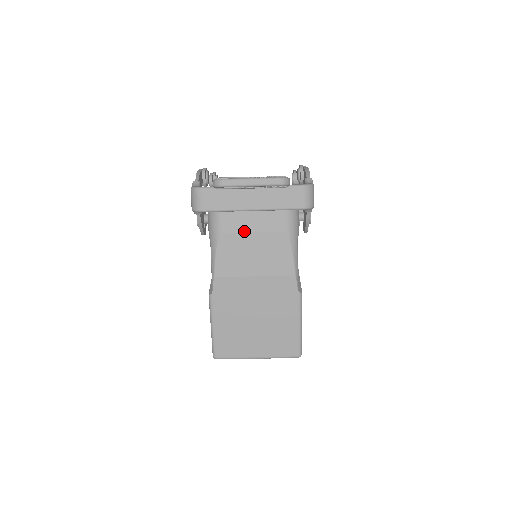
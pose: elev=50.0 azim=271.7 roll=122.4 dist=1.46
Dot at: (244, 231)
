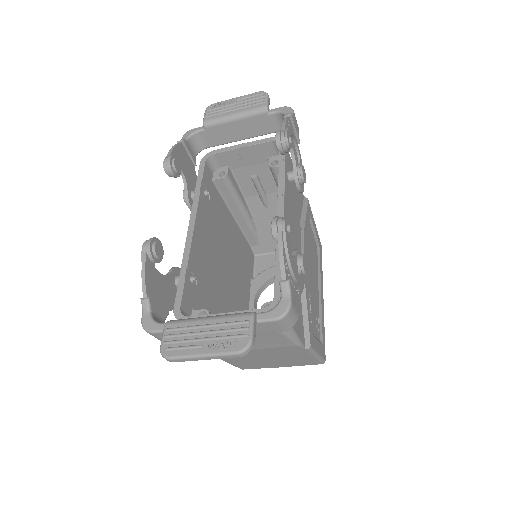
Dot at: occluded
